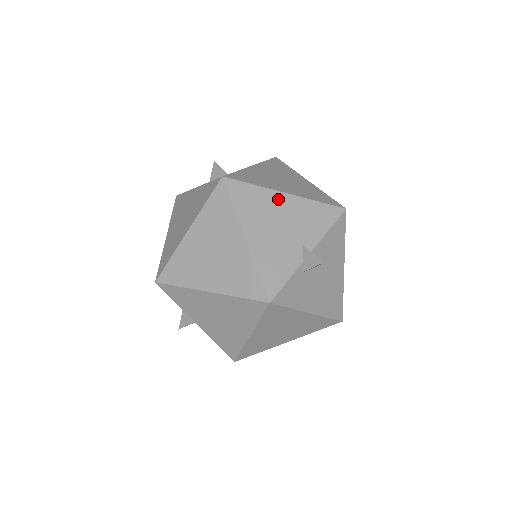
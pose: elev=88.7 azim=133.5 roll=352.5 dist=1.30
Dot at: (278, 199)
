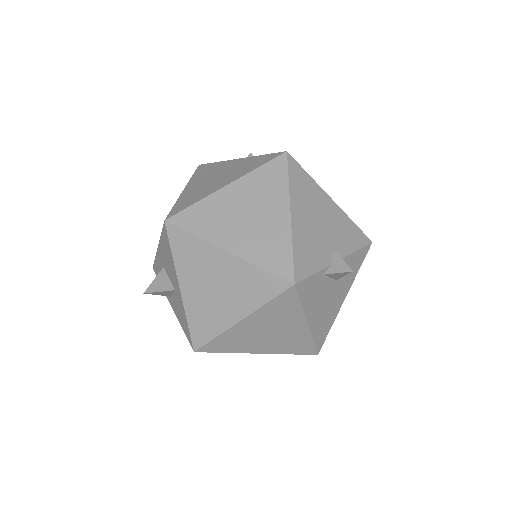
Dot at: (325, 199)
